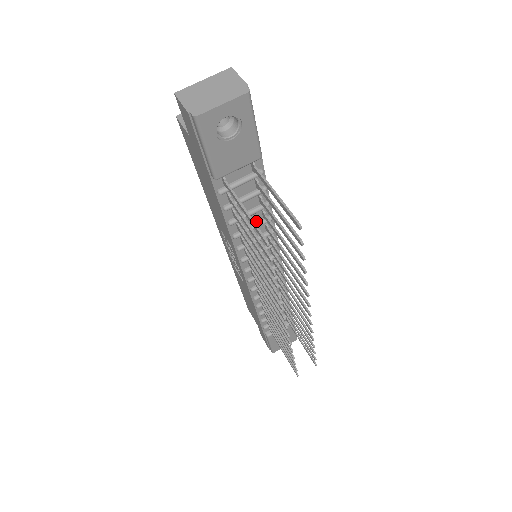
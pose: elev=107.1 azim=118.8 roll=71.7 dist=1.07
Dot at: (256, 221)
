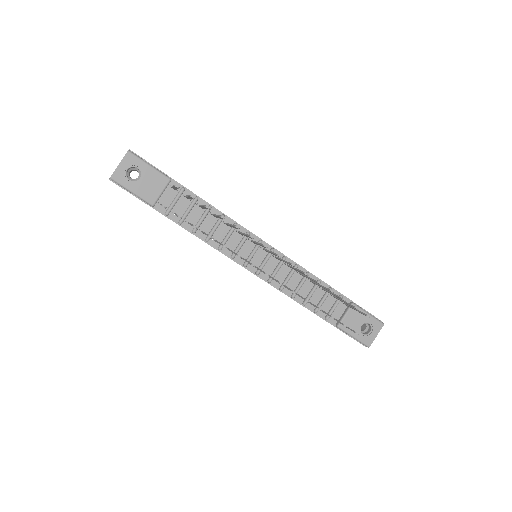
Dot at: (215, 223)
